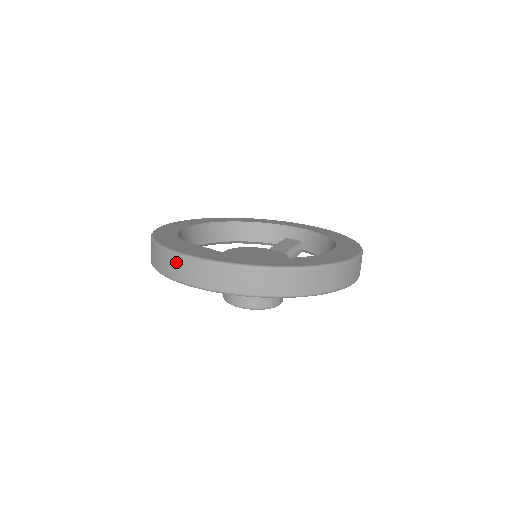
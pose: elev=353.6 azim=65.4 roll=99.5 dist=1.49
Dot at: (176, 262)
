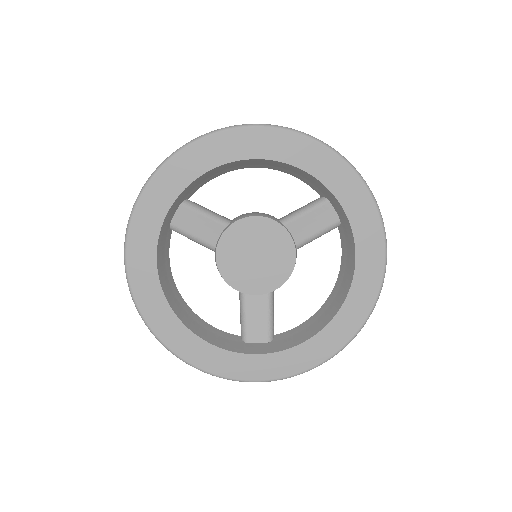
Dot at: occluded
